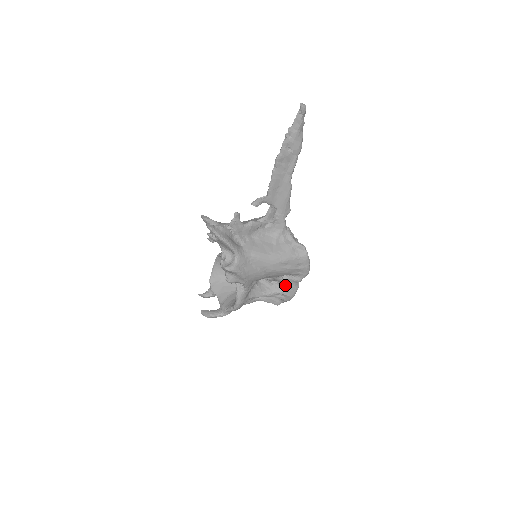
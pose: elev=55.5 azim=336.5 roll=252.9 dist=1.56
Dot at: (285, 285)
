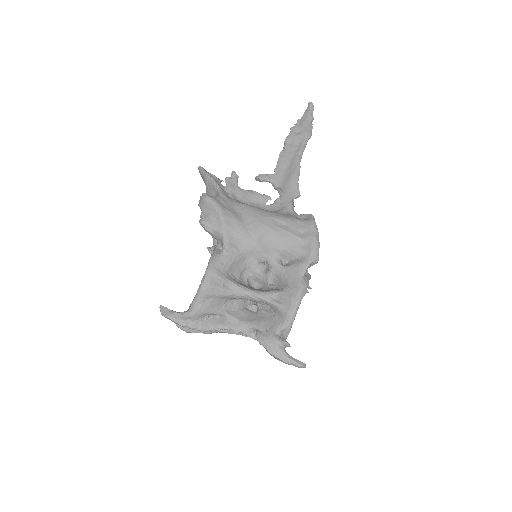
Dot at: (286, 280)
